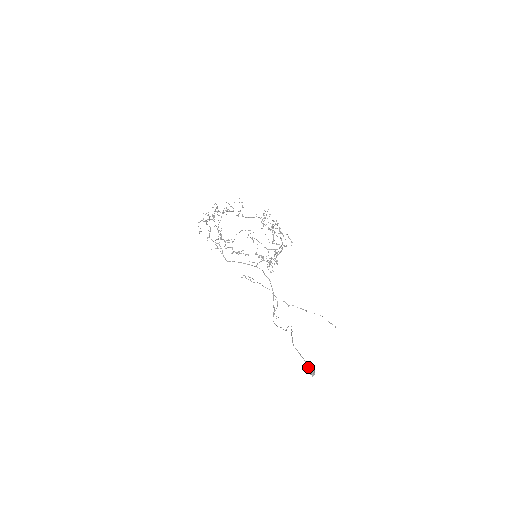
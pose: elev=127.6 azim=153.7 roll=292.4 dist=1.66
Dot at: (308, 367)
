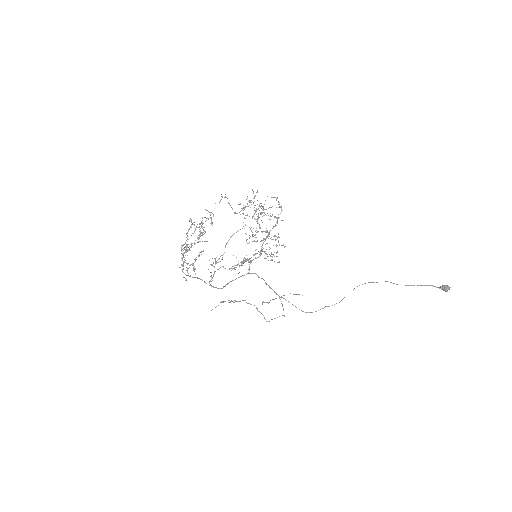
Dot at: (440, 287)
